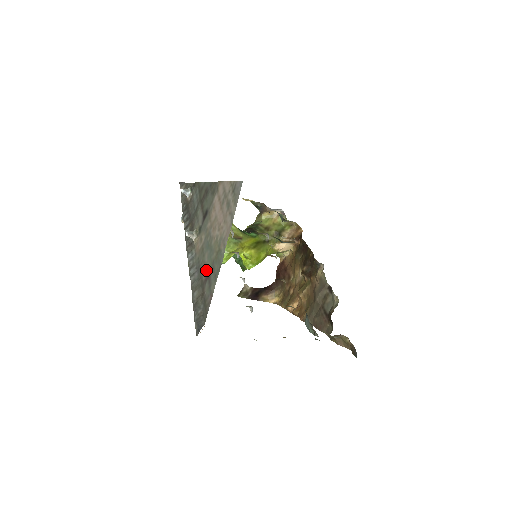
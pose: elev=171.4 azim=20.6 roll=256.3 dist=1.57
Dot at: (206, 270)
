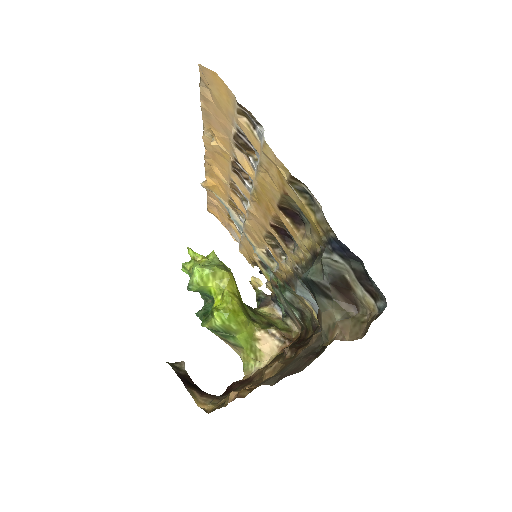
Dot at: occluded
